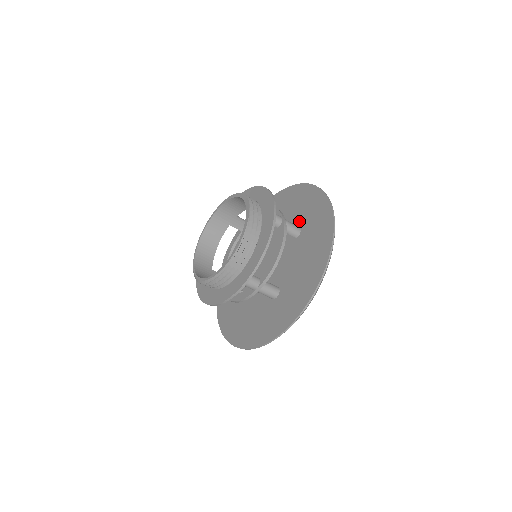
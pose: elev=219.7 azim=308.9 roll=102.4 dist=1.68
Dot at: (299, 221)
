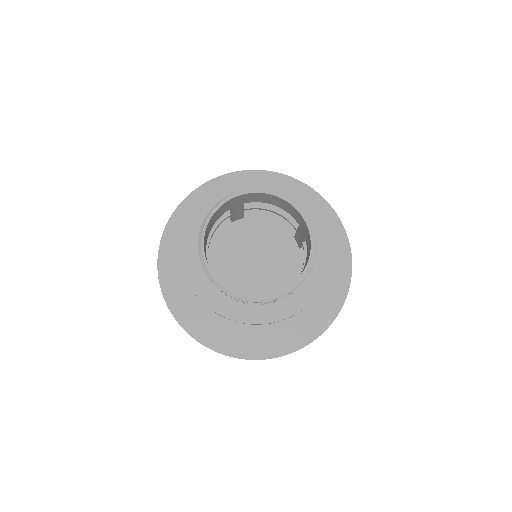
Dot at: occluded
